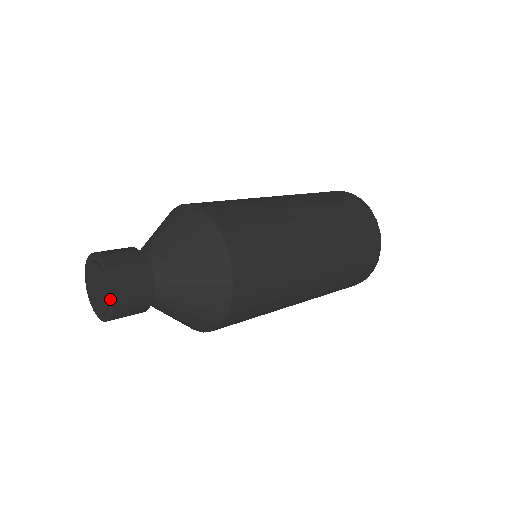
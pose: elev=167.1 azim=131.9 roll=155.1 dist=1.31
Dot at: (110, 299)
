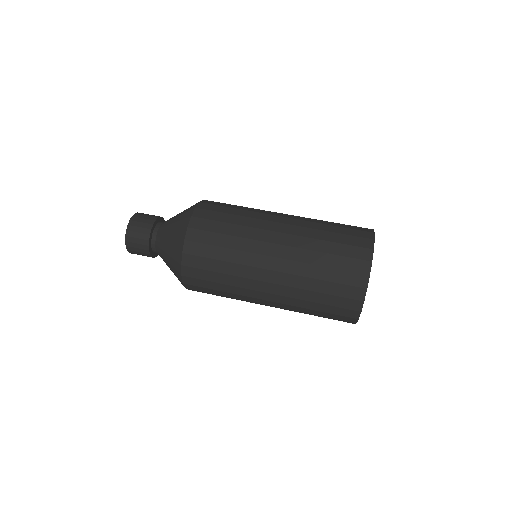
Dot at: occluded
